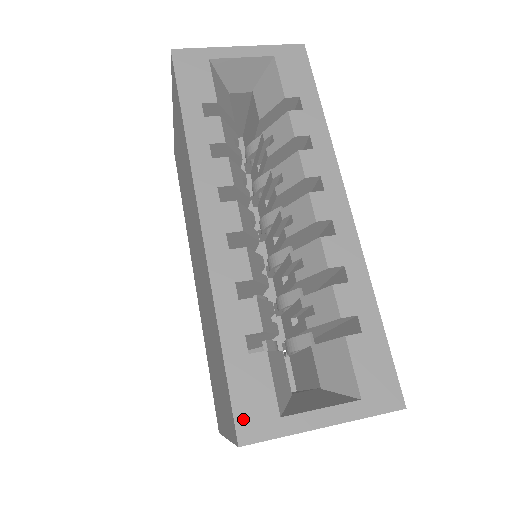
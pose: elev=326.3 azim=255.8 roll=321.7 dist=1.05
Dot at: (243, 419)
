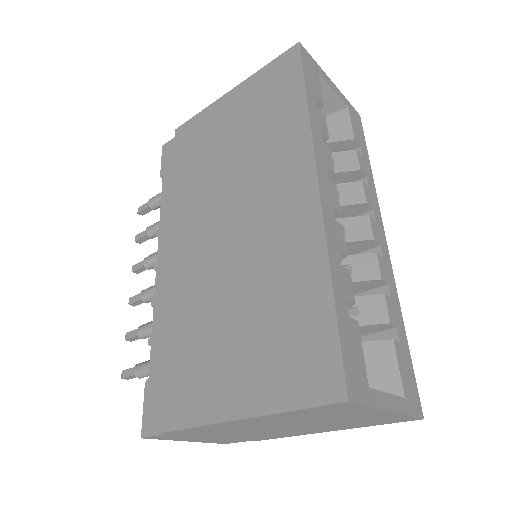
Dot at: (350, 375)
